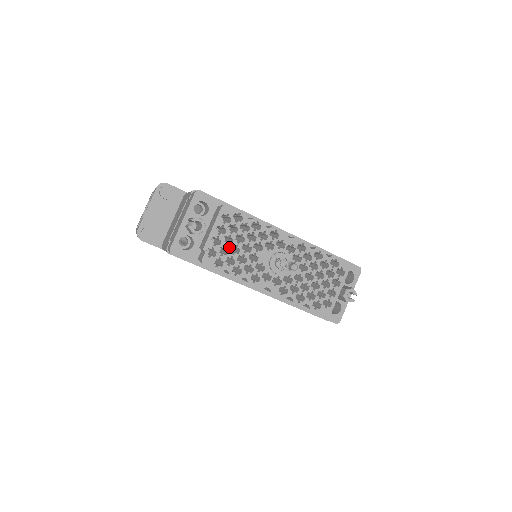
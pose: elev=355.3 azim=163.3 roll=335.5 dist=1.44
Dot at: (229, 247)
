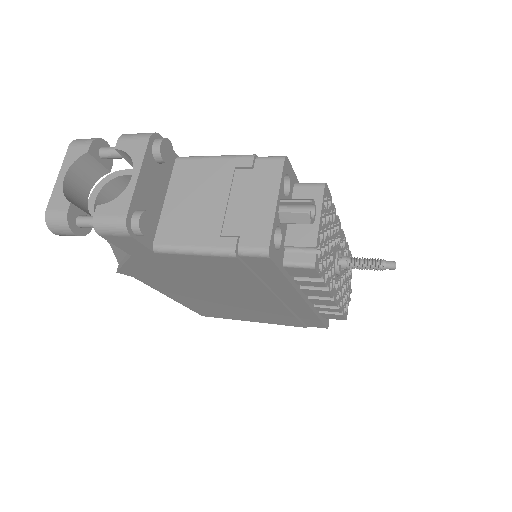
Dot at: (325, 243)
